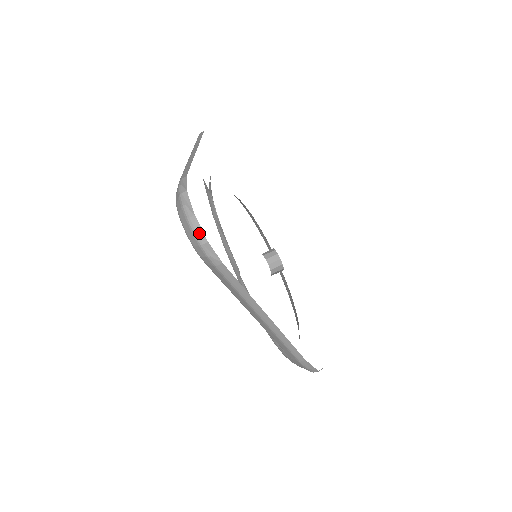
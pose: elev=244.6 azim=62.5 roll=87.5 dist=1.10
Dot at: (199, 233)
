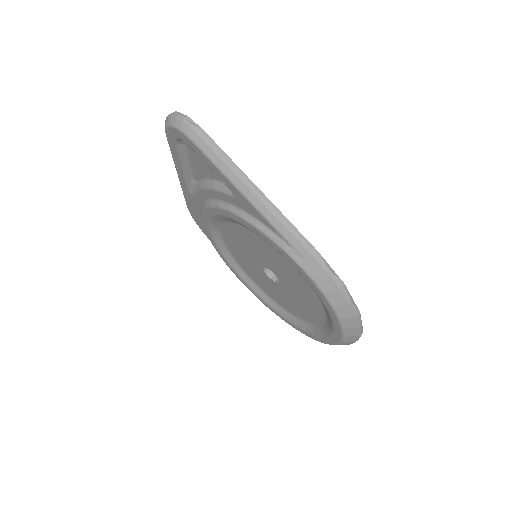
Dot at: (181, 115)
